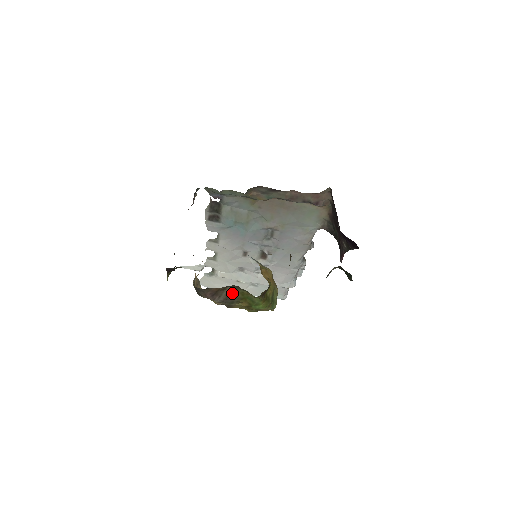
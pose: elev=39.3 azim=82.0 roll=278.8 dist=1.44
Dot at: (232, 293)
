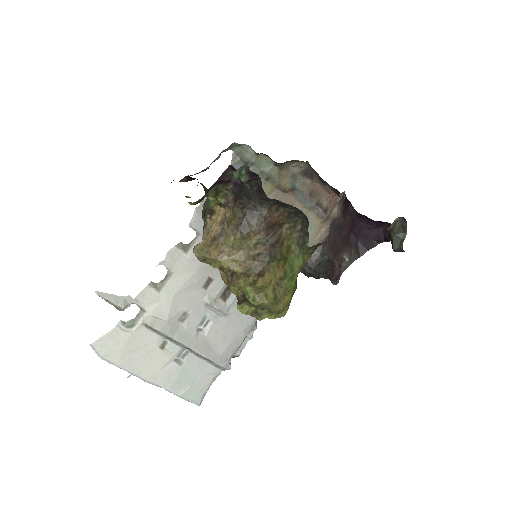
Dot at: (282, 240)
